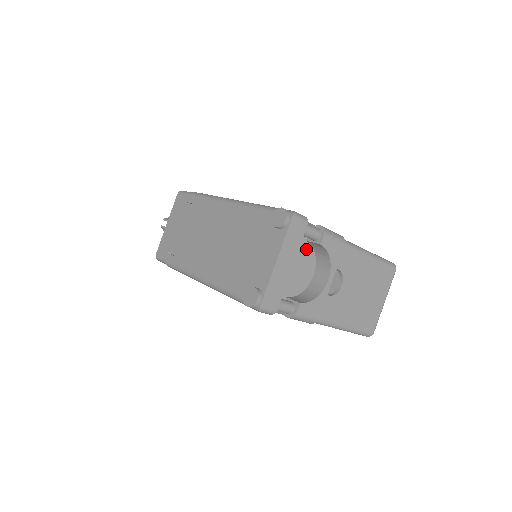
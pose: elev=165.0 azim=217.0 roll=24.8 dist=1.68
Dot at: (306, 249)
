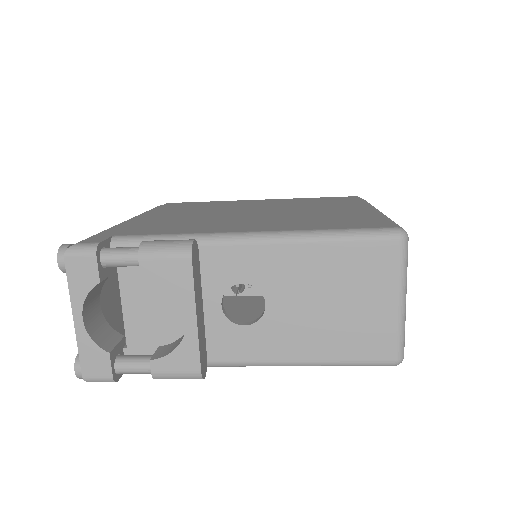
Dot at: occluded
